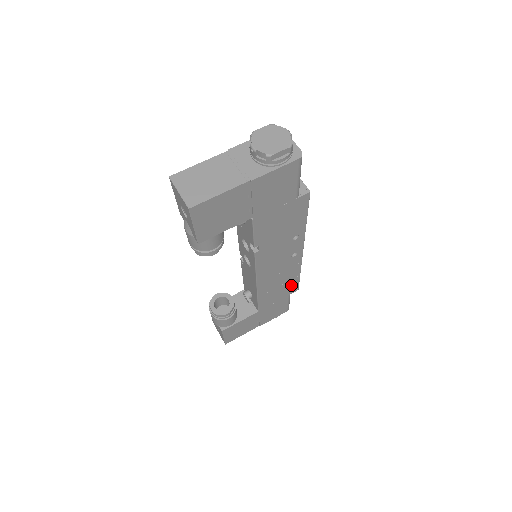
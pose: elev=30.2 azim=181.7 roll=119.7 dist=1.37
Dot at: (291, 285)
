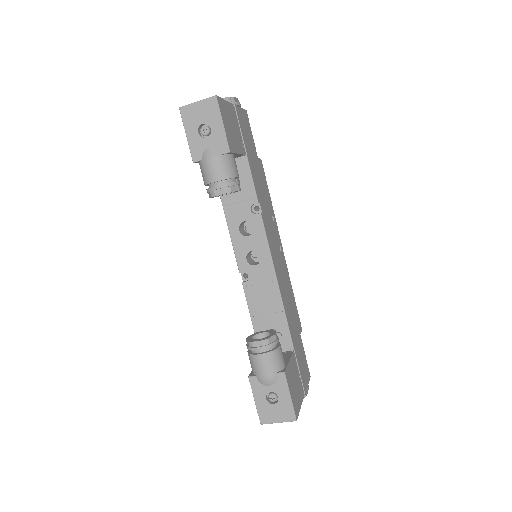
Dot at: (295, 312)
